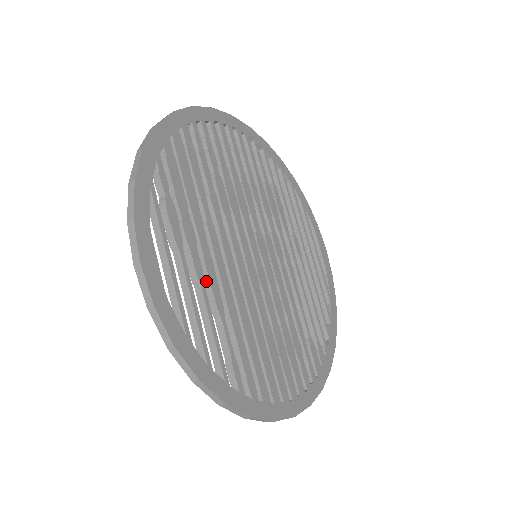
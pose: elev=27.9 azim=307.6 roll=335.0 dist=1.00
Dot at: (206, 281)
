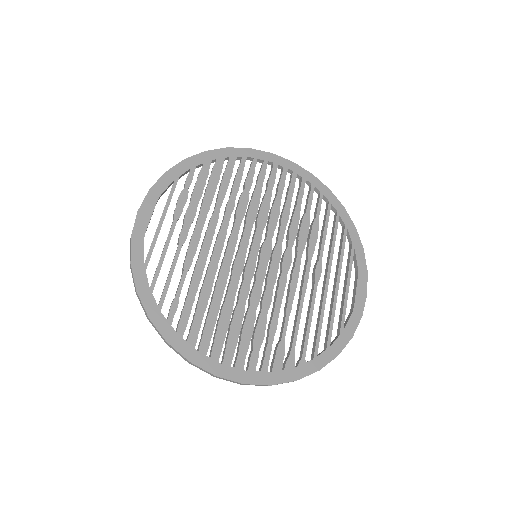
Dot at: (188, 246)
